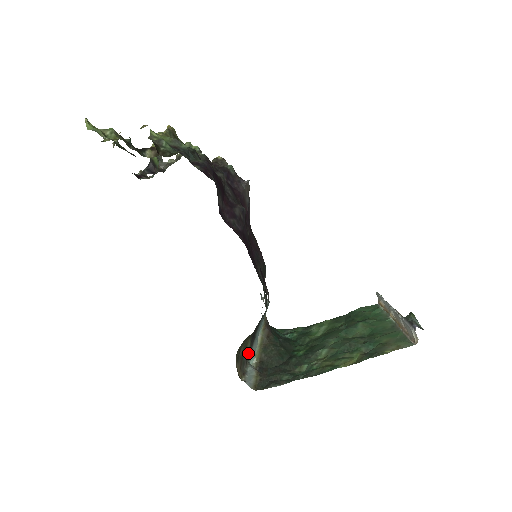
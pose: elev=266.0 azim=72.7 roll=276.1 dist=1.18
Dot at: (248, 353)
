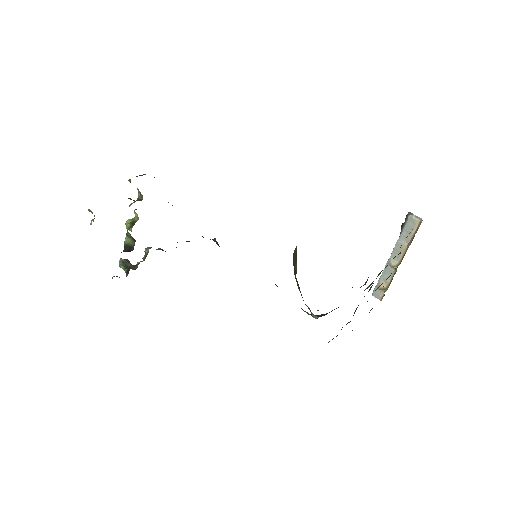
Dot at: (305, 304)
